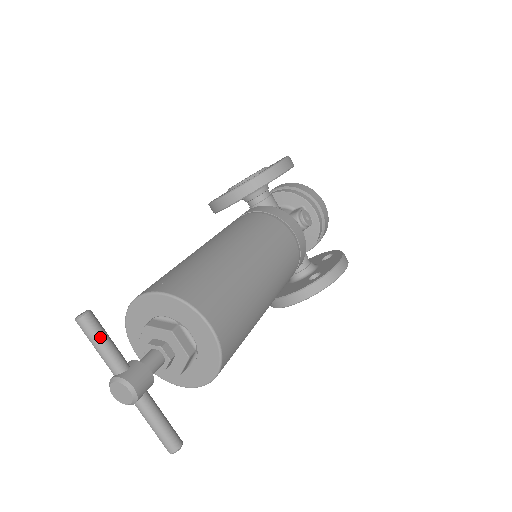
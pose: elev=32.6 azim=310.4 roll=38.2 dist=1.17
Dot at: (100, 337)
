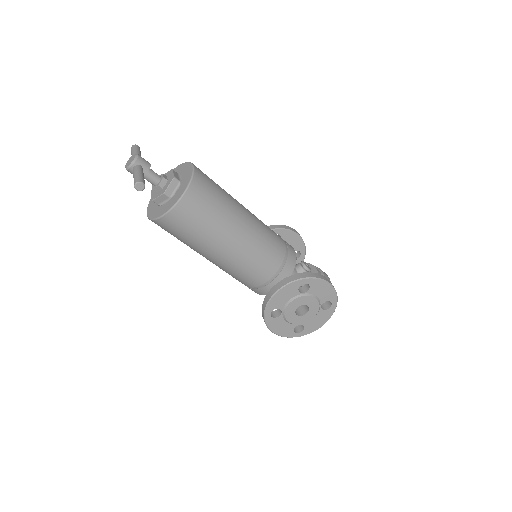
Dot at: (137, 150)
